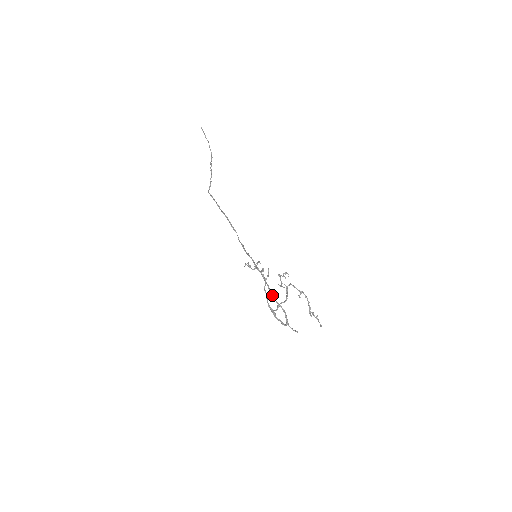
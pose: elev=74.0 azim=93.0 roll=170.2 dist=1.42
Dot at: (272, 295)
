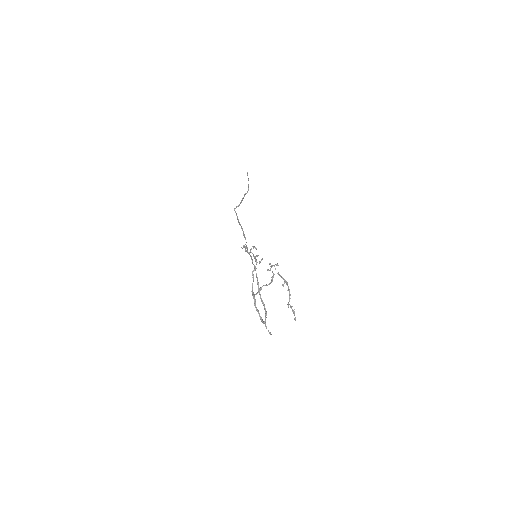
Dot at: (259, 292)
